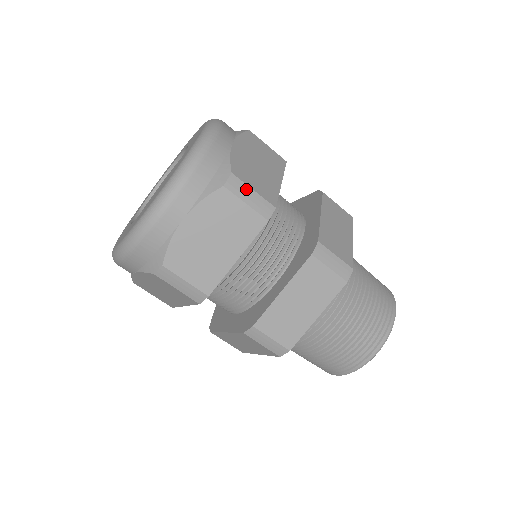
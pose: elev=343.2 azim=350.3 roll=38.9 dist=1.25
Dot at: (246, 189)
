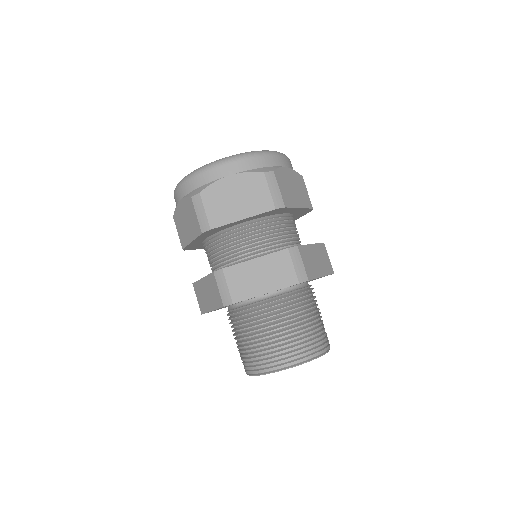
Dot at: (275, 184)
